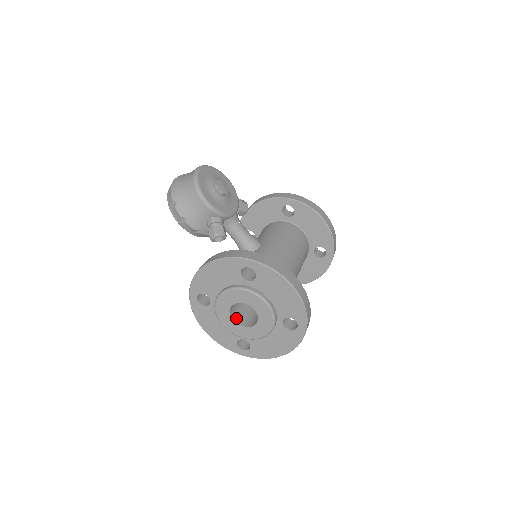
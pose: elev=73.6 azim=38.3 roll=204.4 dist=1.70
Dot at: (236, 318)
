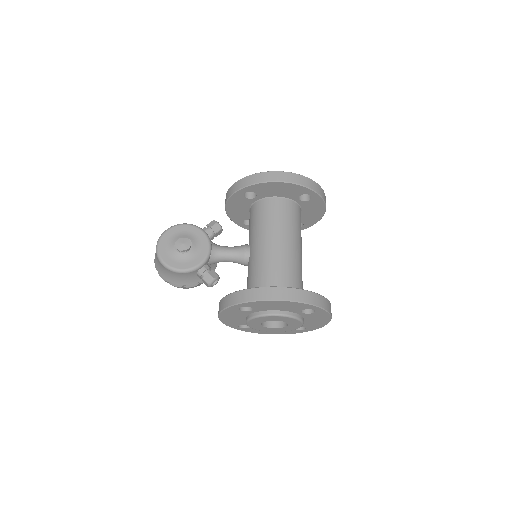
Dot at: (275, 324)
